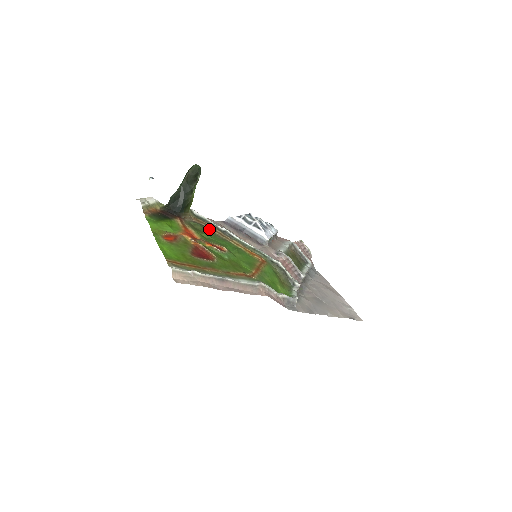
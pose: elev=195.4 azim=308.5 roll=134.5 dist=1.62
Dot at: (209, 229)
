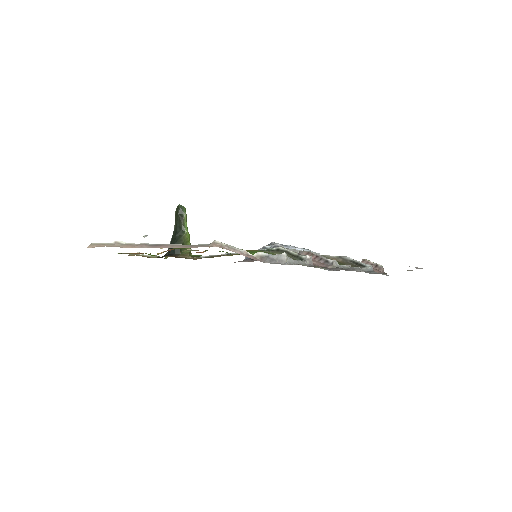
Dot at: occluded
